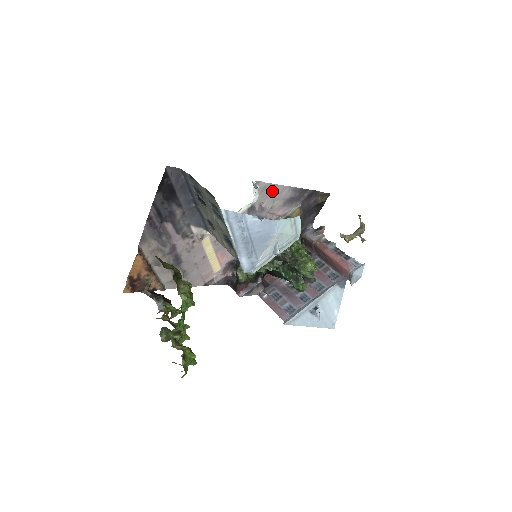
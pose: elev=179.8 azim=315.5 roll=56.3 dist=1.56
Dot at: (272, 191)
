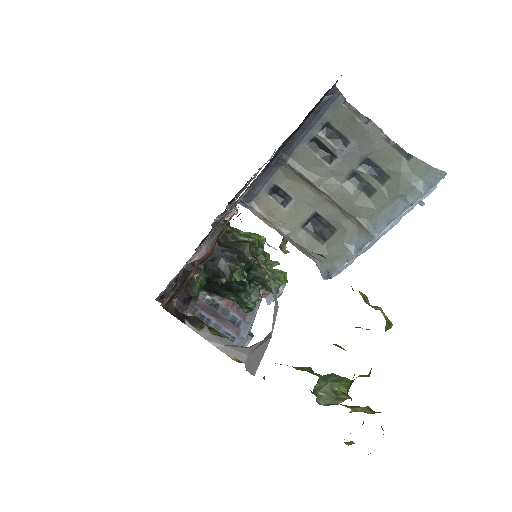
Dot at: (261, 167)
